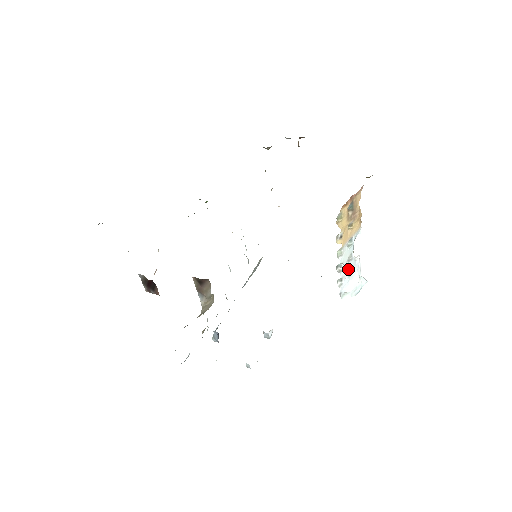
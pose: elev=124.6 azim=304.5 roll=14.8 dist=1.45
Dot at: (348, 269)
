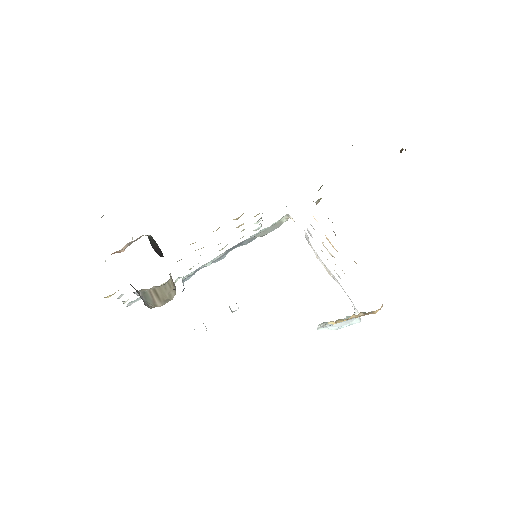
Dot at: occluded
